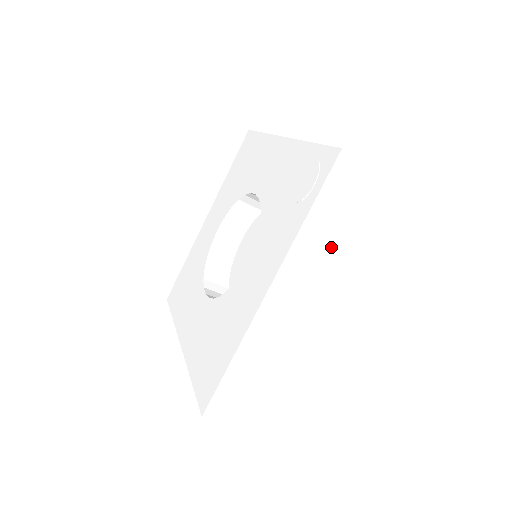
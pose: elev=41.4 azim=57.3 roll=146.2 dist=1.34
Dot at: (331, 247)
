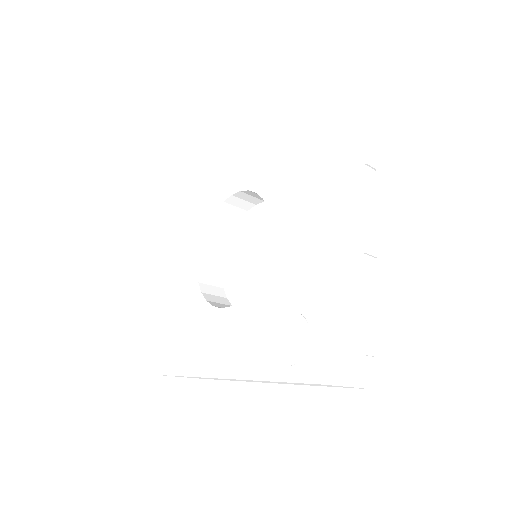
Dot at: occluded
